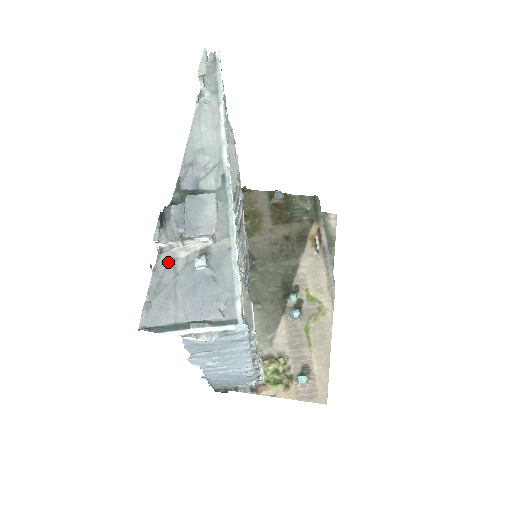
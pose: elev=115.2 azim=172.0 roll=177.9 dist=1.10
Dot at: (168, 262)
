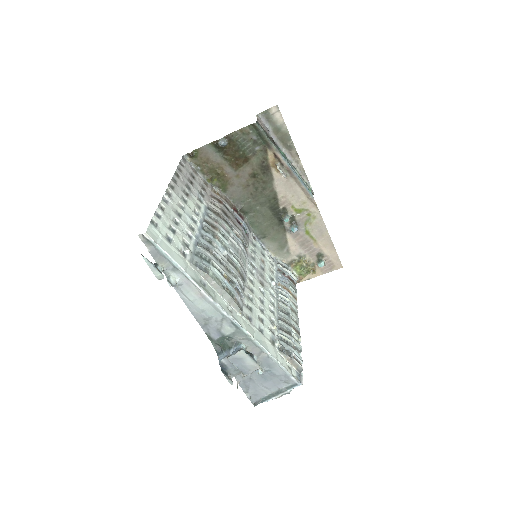
Dot at: (241, 375)
